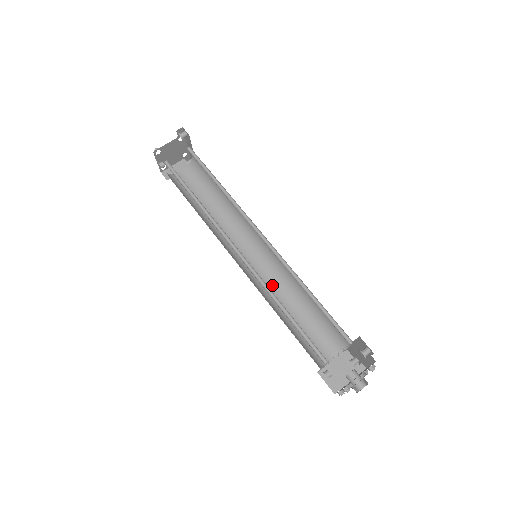
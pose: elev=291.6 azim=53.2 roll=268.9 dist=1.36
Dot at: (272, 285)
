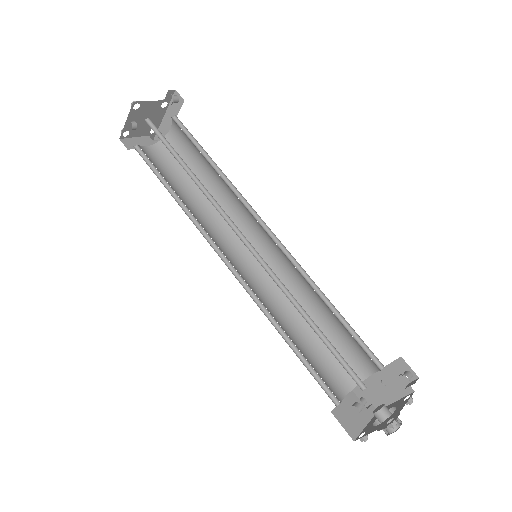
Dot at: (266, 298)
